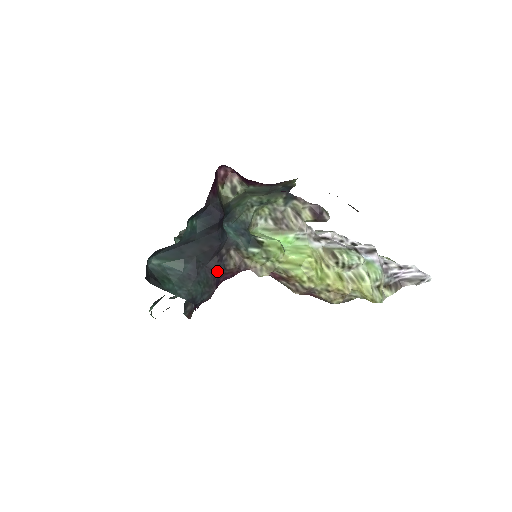
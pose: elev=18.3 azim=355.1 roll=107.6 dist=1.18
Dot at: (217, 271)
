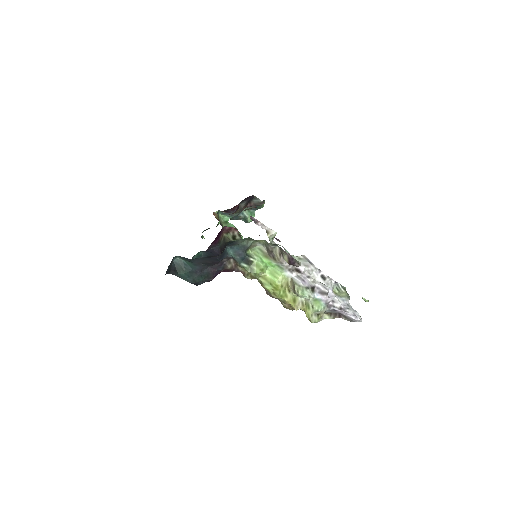
Dot at: (217, 270)
